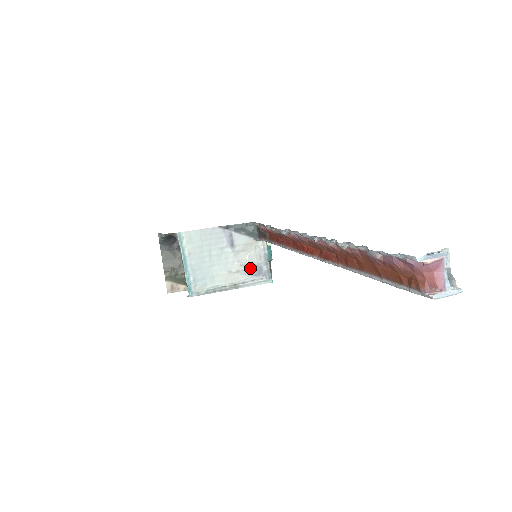
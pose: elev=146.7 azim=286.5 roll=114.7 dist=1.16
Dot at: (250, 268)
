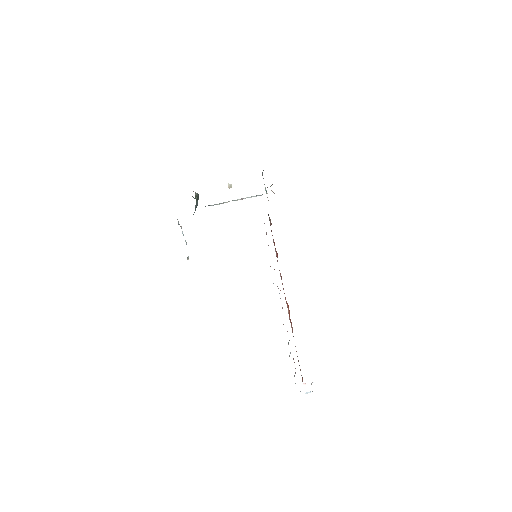
Dot at: occluded
